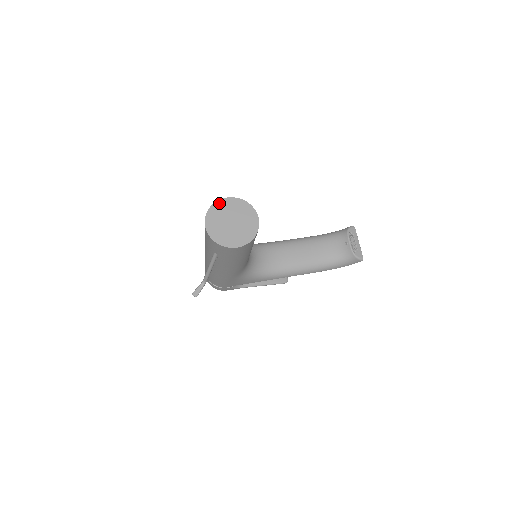
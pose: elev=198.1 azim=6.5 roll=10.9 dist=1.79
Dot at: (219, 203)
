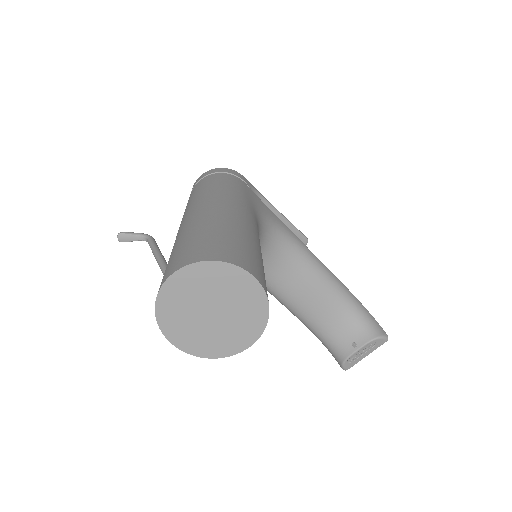
Dot at: (232, 270)
